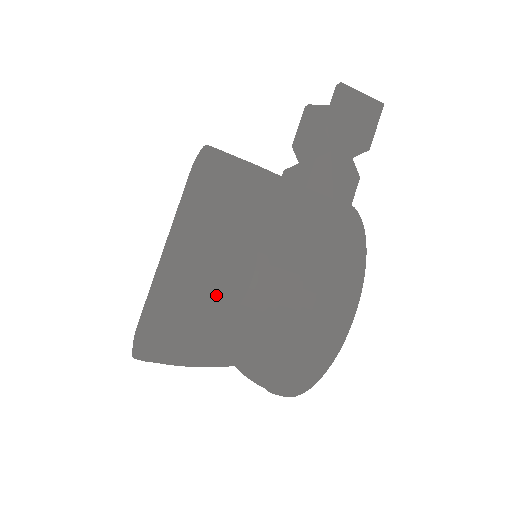
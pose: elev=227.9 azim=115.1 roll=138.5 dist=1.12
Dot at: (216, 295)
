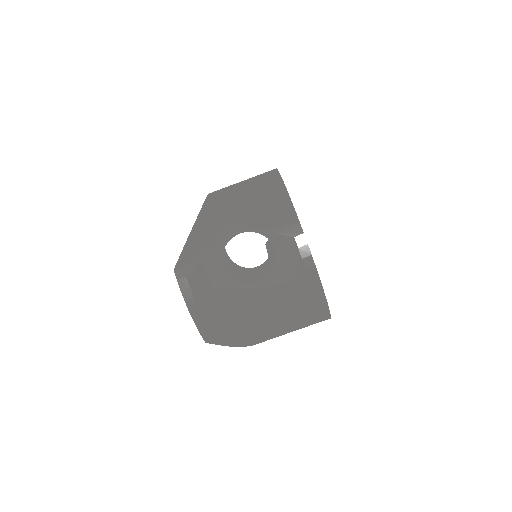
Dot at: occluded
